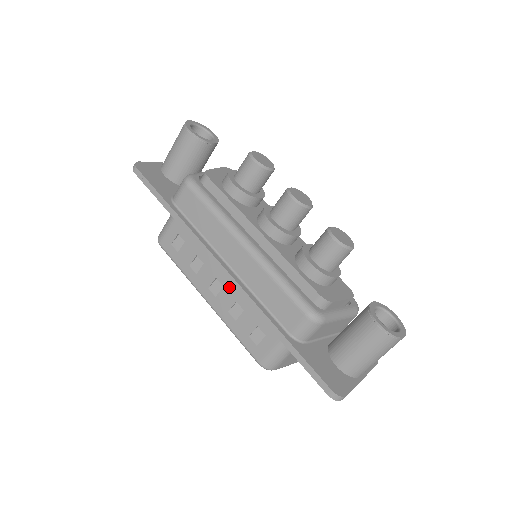
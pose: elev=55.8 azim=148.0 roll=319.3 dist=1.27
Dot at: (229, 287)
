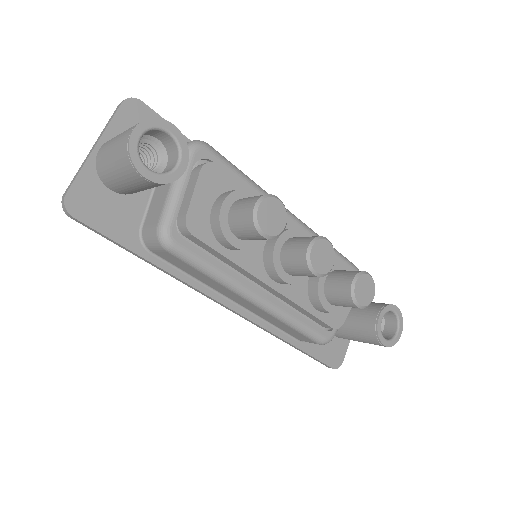
Dot at: occluded
